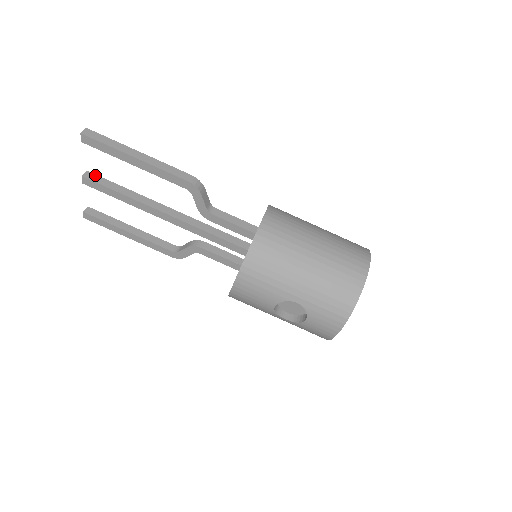
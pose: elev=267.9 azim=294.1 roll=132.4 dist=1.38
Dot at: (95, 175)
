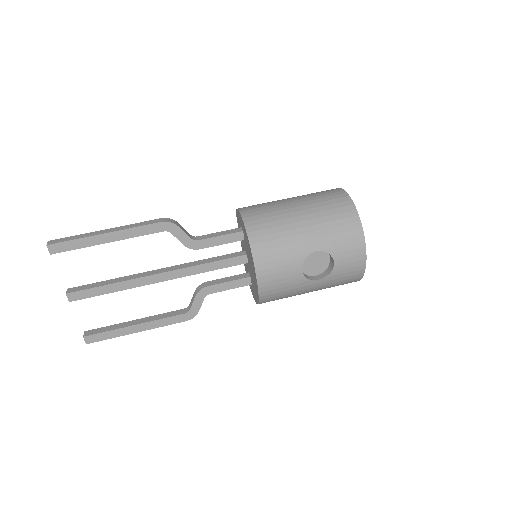
Dot at: (77, 287)
